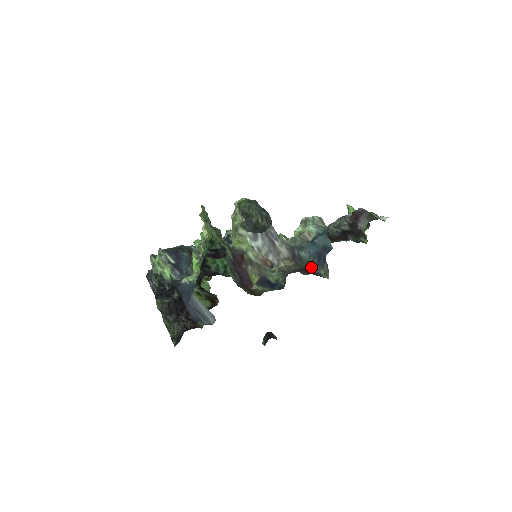
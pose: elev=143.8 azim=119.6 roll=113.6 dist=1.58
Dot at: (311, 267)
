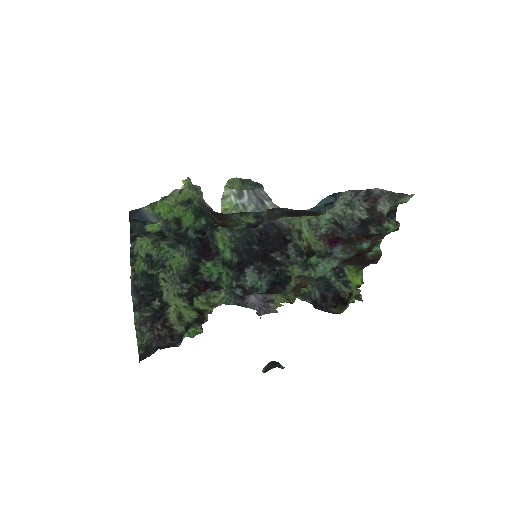
Dot at: (306, 215)
